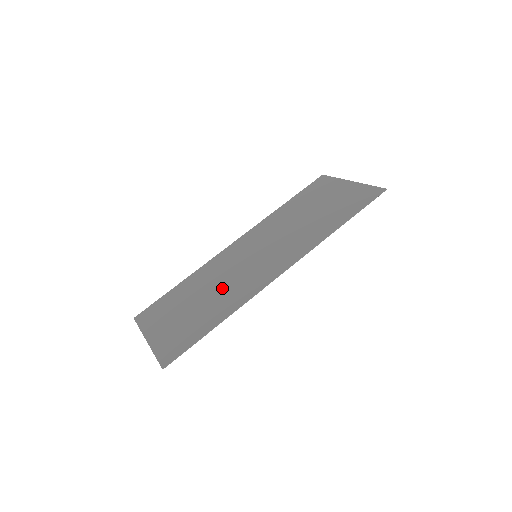
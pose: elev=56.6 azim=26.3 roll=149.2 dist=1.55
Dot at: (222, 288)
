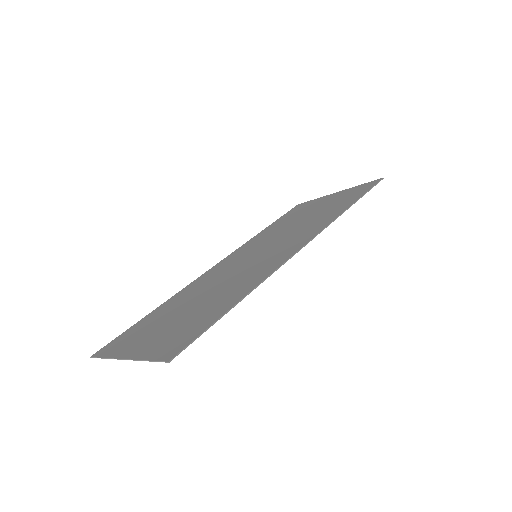
Dot at: (224, 285)
